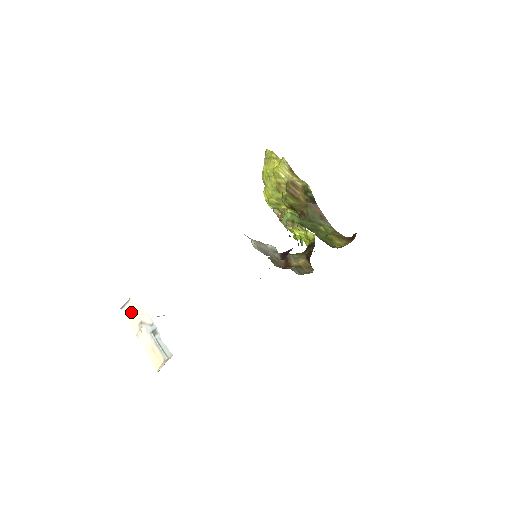
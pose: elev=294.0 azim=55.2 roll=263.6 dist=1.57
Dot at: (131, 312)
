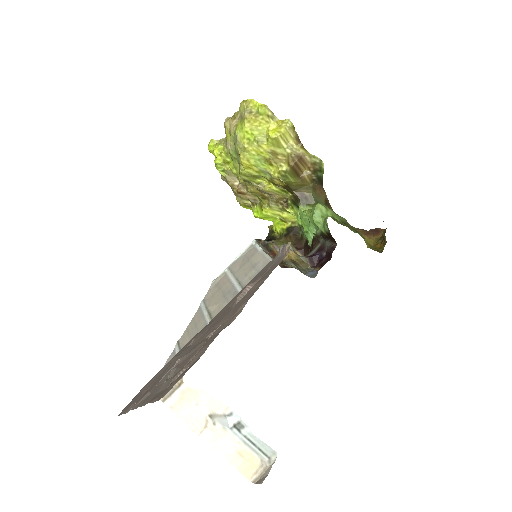
Dot at: (185, 402)
